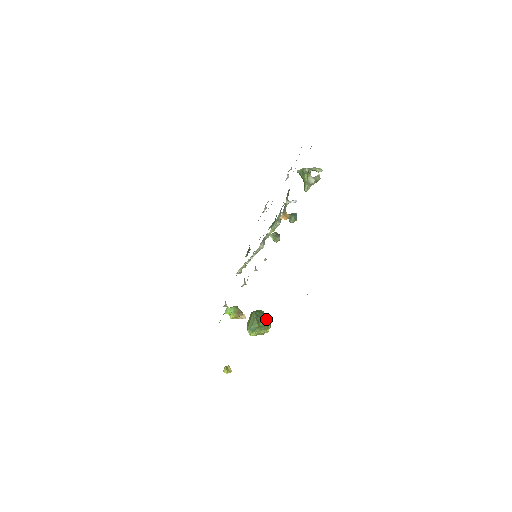
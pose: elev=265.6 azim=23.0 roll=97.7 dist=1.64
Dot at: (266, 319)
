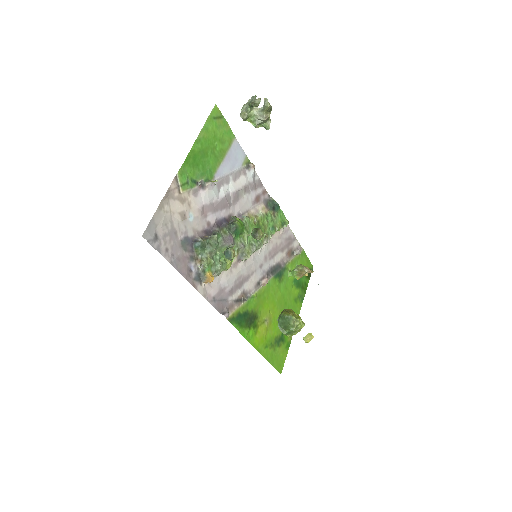
Dot at: (290, 324)
